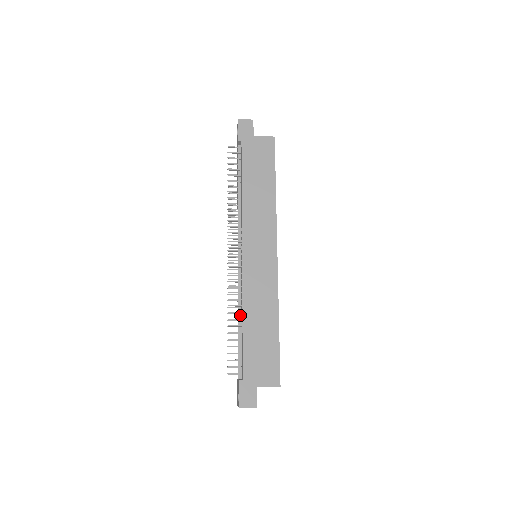
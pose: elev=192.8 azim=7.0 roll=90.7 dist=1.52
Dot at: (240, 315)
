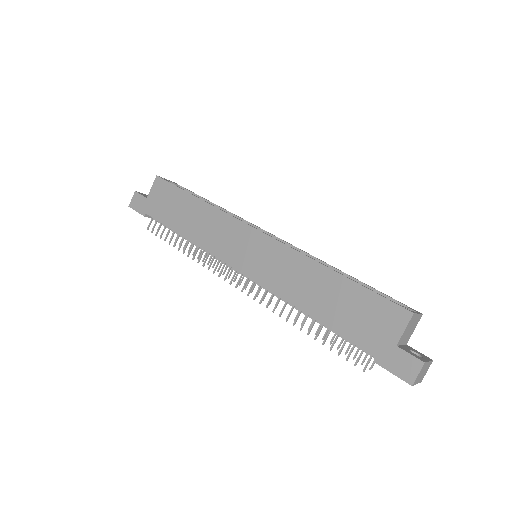
Dot at: occluded
